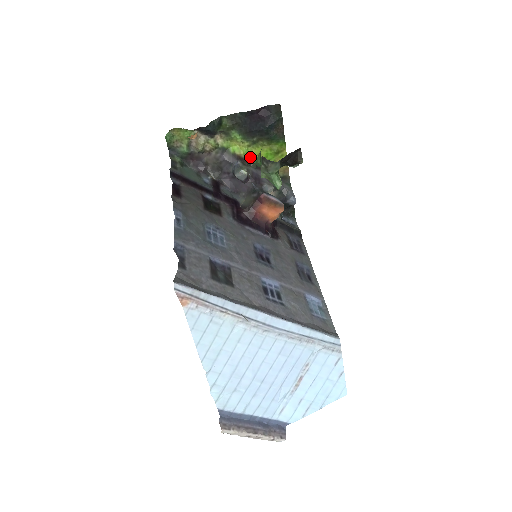
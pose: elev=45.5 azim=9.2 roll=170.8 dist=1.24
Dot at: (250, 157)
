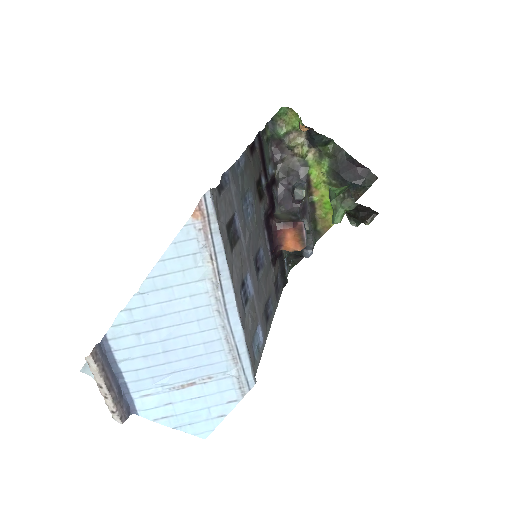
Dot at: (315, 190)
